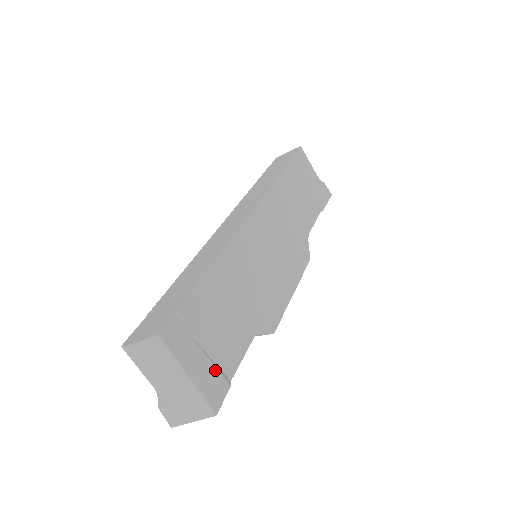
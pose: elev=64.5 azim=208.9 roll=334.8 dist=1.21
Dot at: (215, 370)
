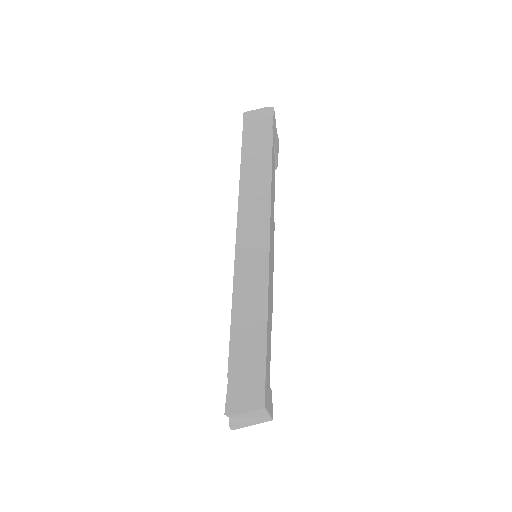
Dot at: (270, 392)
